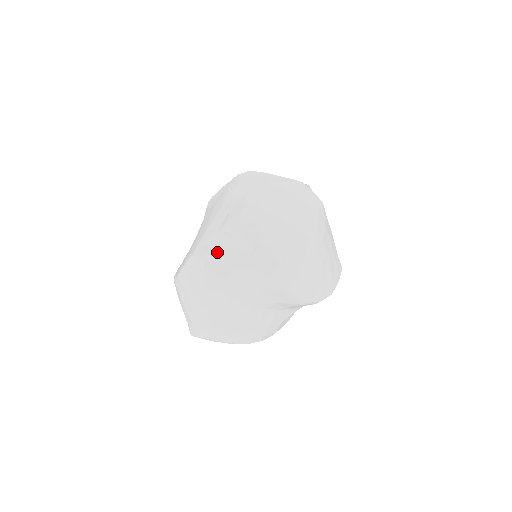
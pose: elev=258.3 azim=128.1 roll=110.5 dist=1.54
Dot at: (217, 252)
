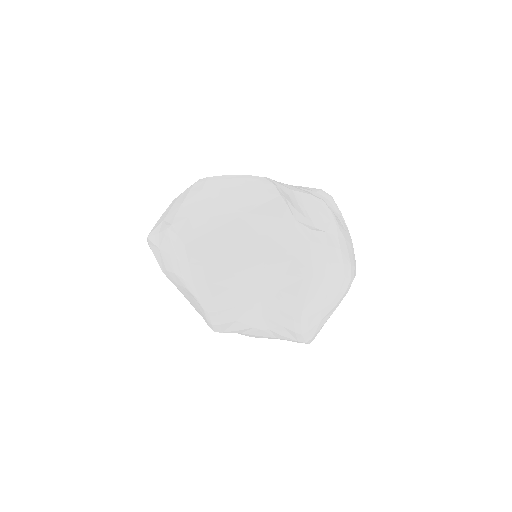
Dot at: (288, 196)
